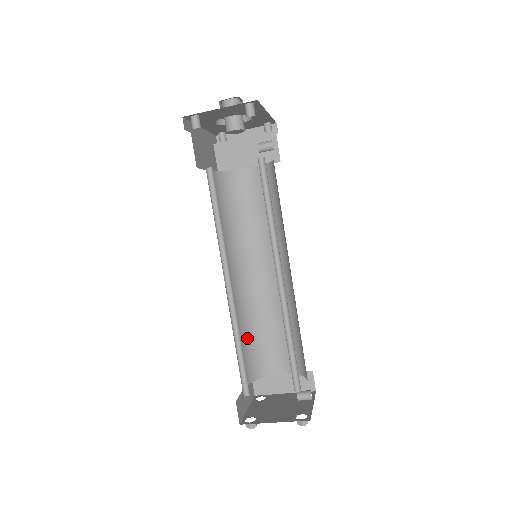
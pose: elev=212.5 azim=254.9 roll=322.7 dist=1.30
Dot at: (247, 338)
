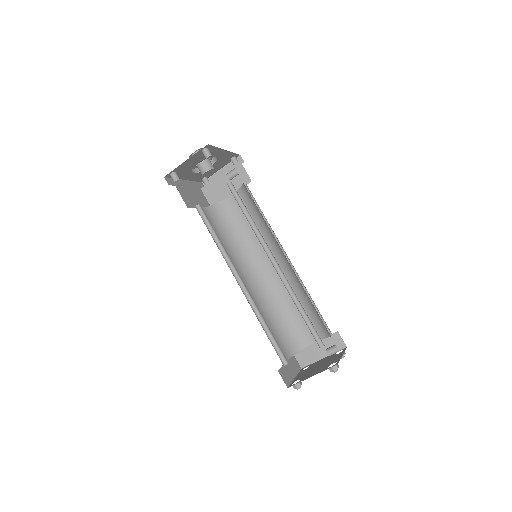
Dot at: (276, 323)
